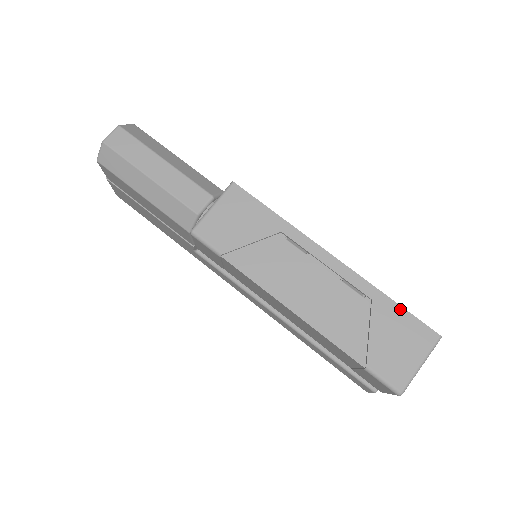
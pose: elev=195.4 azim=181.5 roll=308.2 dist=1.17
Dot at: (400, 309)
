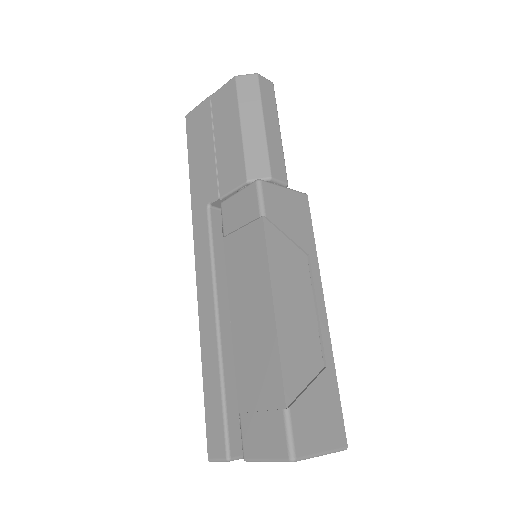
Dot at: (338, 396)
